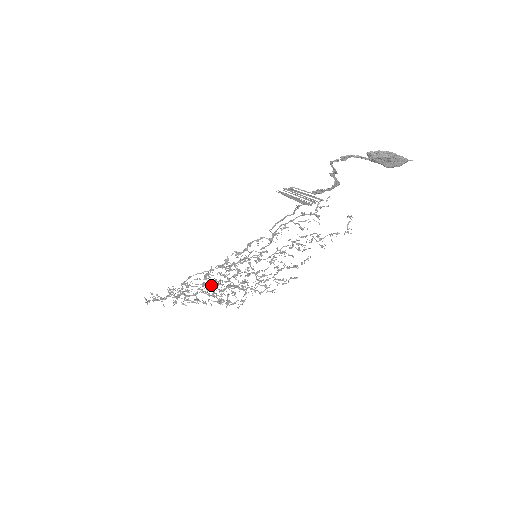
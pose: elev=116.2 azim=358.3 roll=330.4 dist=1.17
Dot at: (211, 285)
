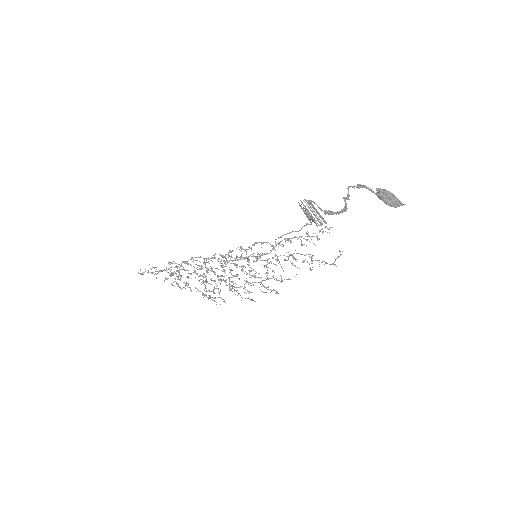
Dot at: (208, 269)
